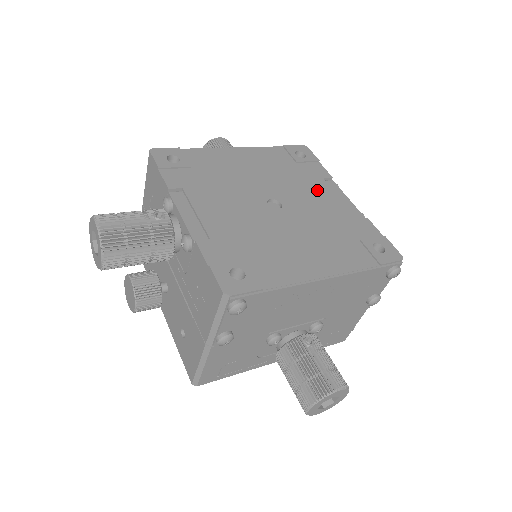
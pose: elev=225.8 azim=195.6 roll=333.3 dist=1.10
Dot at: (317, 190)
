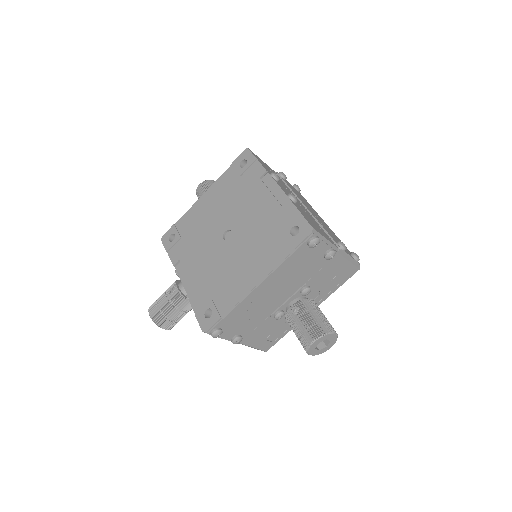
Dot at: (254, 197)
